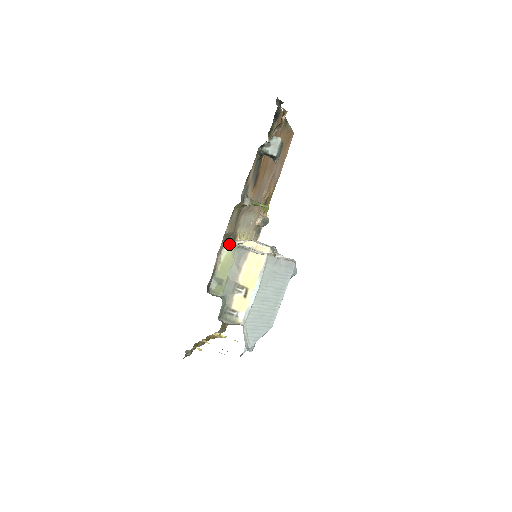
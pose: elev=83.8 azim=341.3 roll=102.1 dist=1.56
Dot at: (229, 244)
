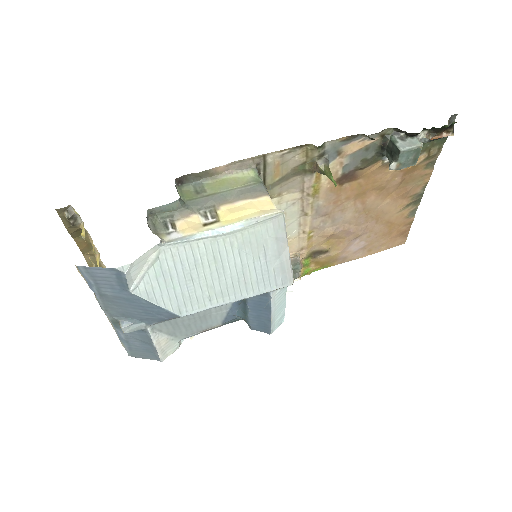
Dot at: (257, 172)
